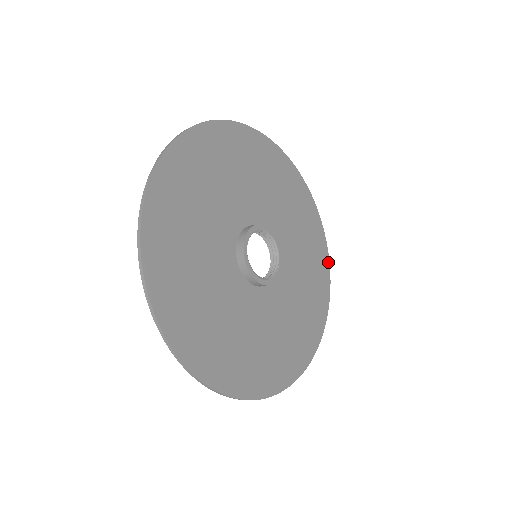
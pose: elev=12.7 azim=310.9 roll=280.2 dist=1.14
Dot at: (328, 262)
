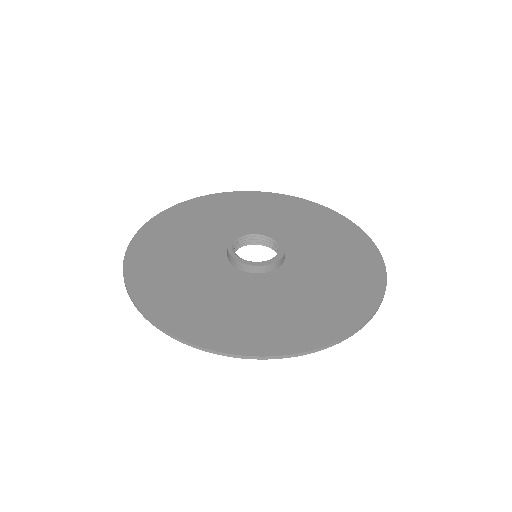
Dot at: (366, 319)
